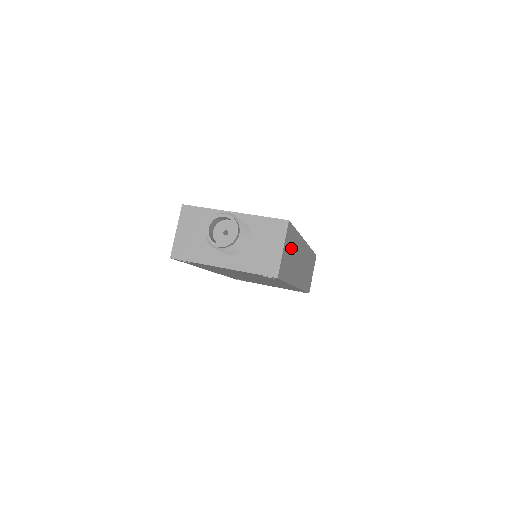
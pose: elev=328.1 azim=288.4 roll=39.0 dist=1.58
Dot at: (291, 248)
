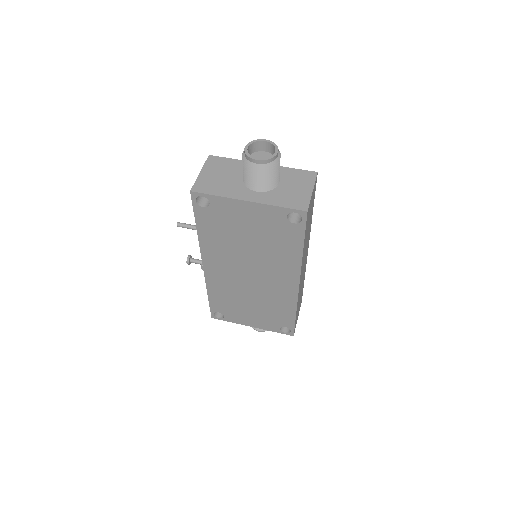
Dot at: (310, 214)
